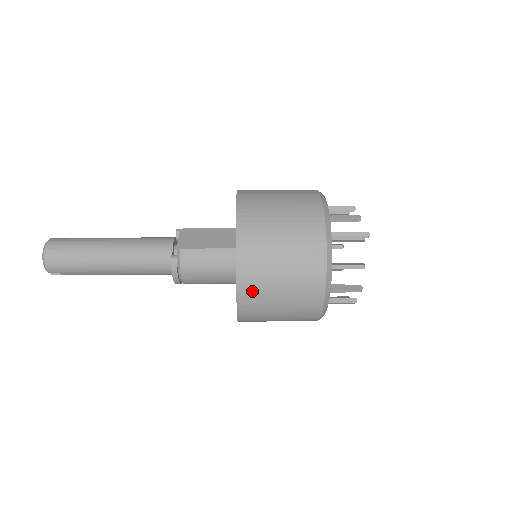
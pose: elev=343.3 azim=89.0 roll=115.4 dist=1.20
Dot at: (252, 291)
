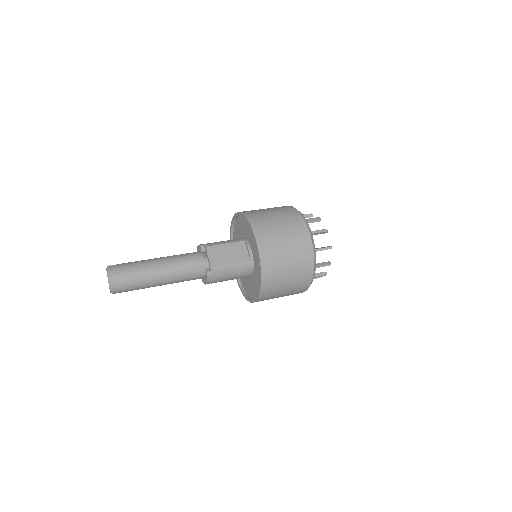
Dot at: (268, 293)
